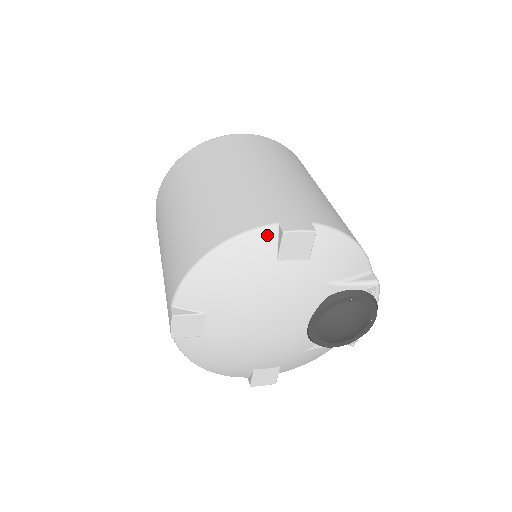
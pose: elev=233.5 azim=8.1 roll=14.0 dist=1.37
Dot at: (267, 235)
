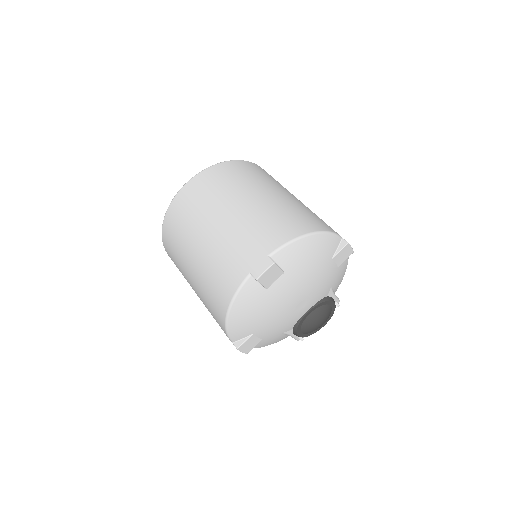
Dot at: (337, 240)
